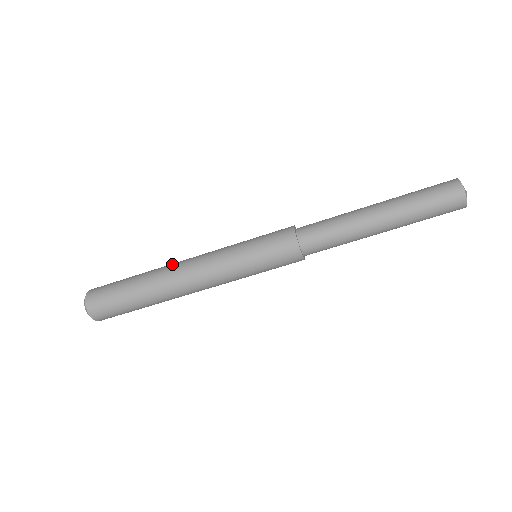
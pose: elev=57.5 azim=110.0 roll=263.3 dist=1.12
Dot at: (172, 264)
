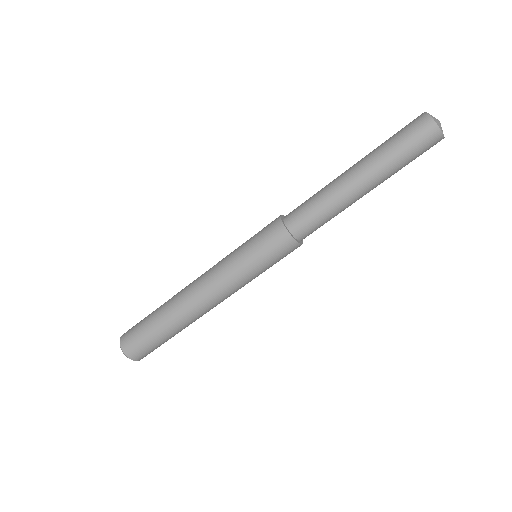
Dot at: (183, 291)
